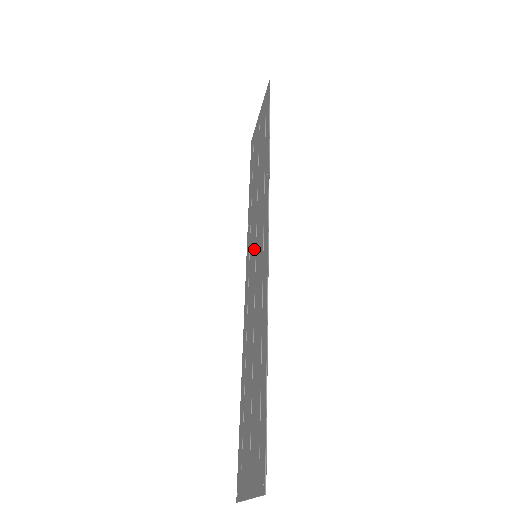
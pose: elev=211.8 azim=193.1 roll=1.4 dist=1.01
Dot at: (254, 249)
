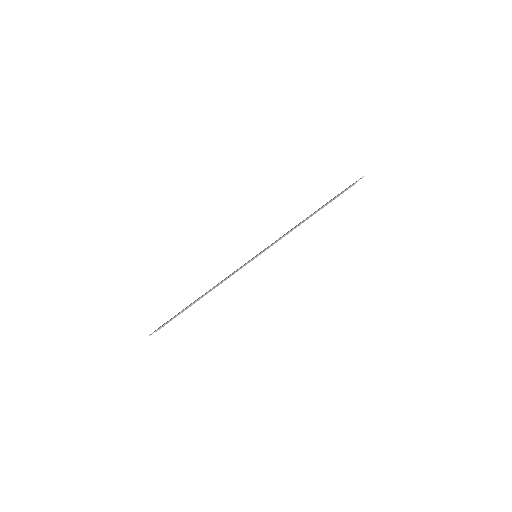
Dot at: occluded
